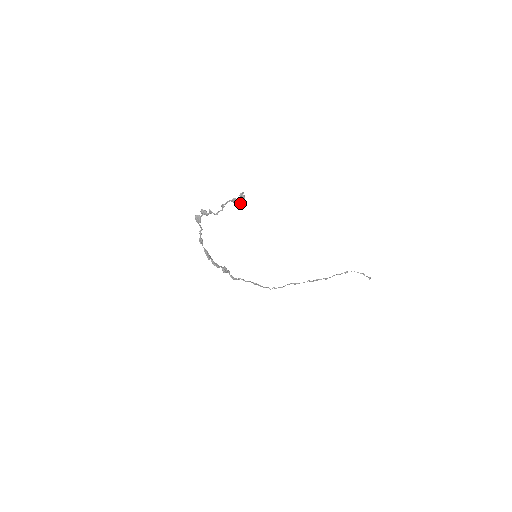
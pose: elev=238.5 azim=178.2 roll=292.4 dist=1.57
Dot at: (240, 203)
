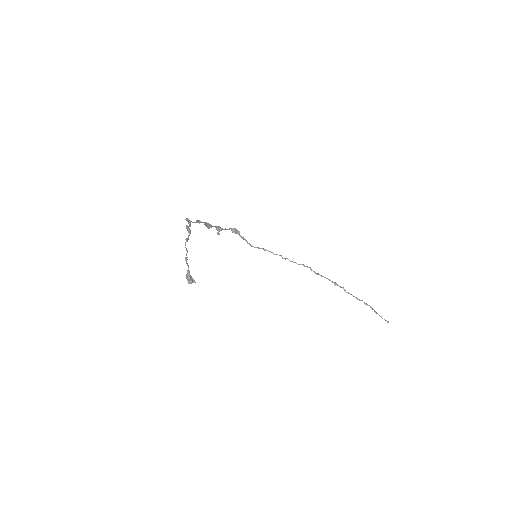
Dot at: occluded
